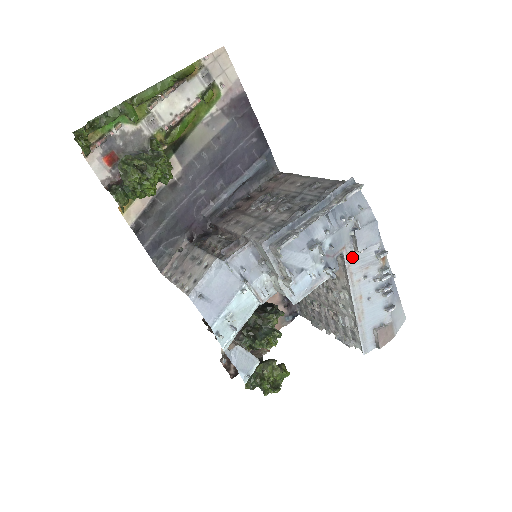
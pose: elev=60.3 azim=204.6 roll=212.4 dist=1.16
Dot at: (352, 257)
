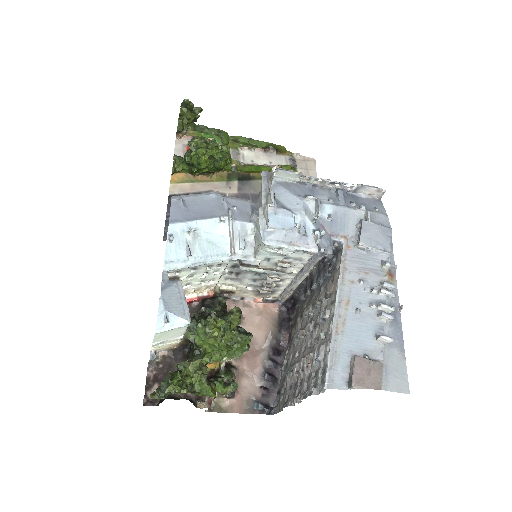
Dot at: (352, 253)
